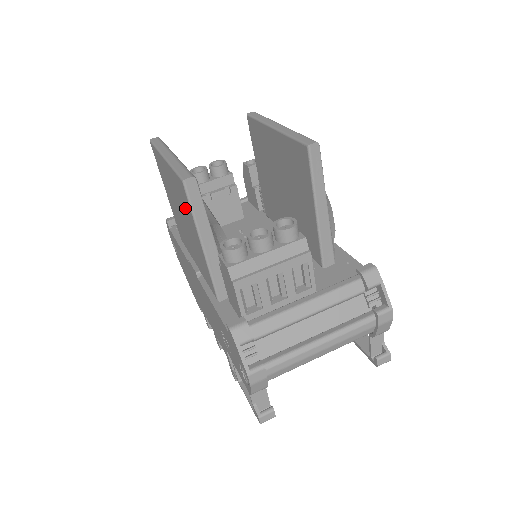
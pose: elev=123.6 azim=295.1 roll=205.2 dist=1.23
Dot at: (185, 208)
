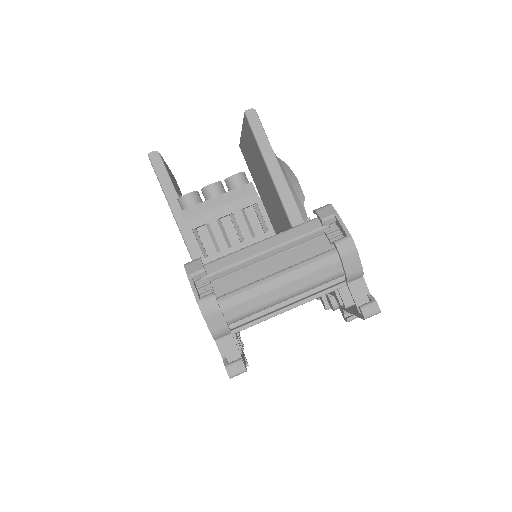
Dot at: occluded
